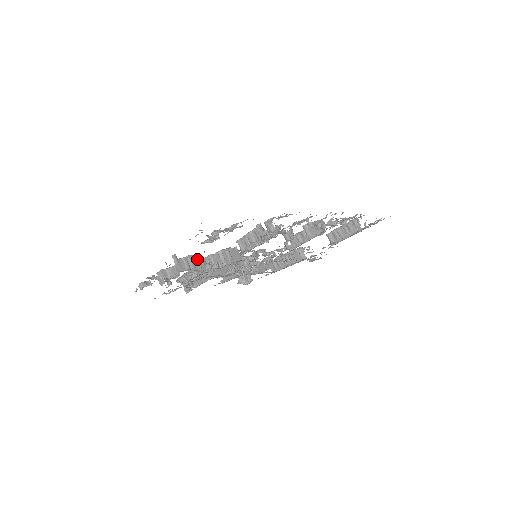
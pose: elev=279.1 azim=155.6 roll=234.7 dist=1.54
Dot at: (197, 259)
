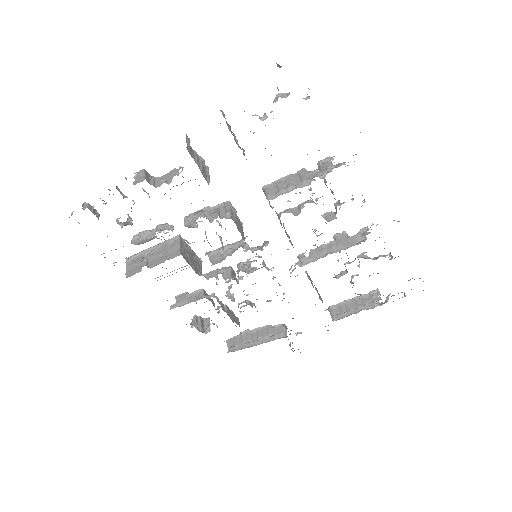
Dot at: (207, 172)
